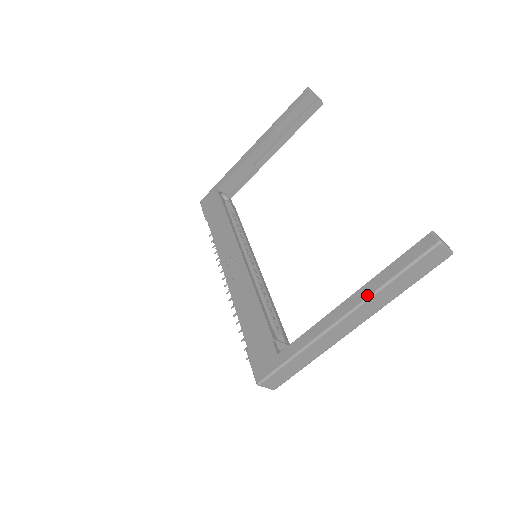
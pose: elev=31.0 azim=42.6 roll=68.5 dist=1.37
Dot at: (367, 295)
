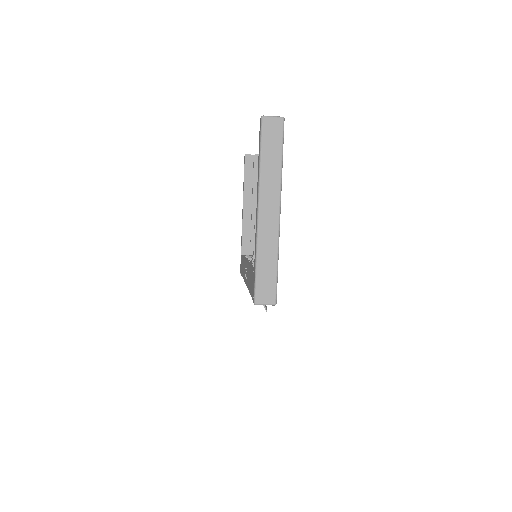
Dot at: (258, 183)
